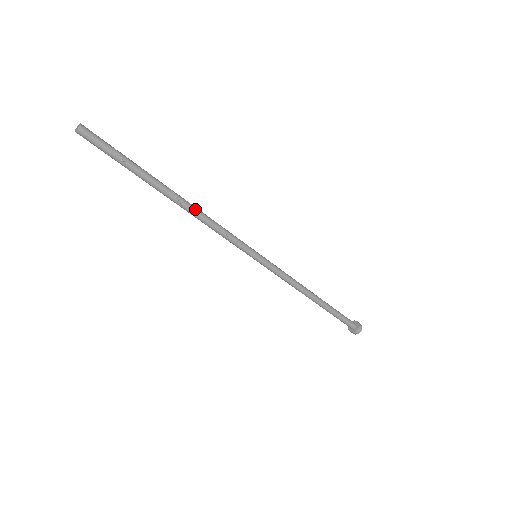
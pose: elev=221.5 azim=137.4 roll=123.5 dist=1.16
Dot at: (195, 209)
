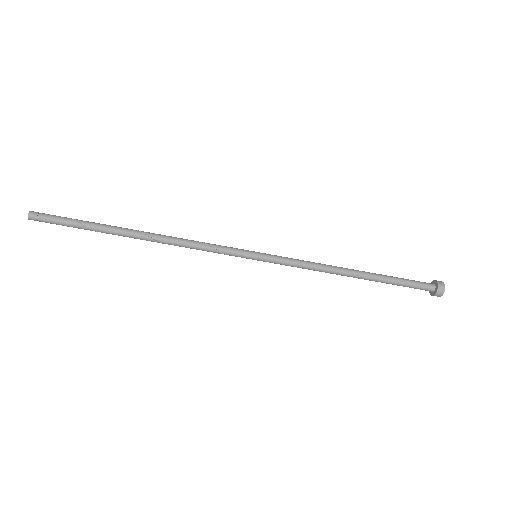
Dot at: (164, 236)
